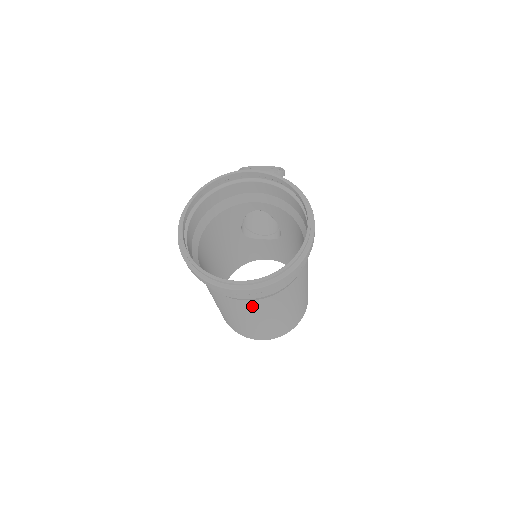
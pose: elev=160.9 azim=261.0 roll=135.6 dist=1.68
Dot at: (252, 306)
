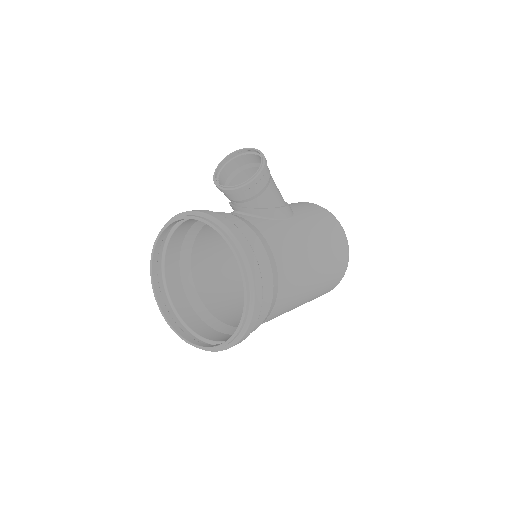
Dot at: occluded
